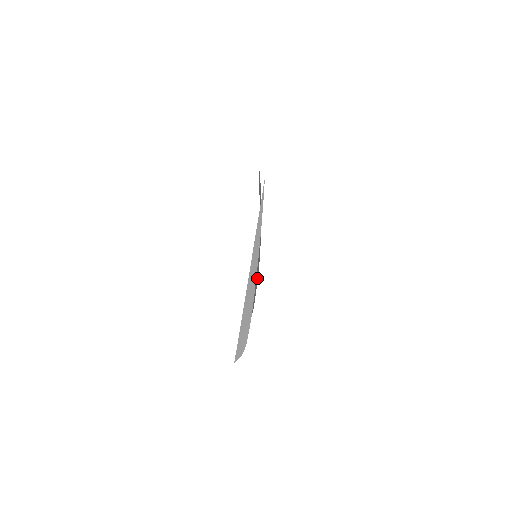
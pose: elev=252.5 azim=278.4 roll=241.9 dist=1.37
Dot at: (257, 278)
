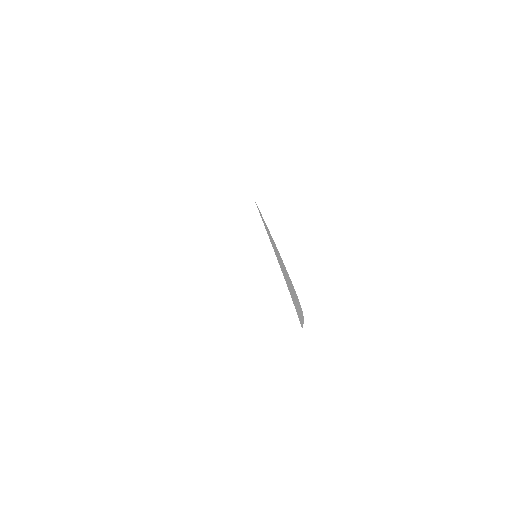
Dot at: occluded
